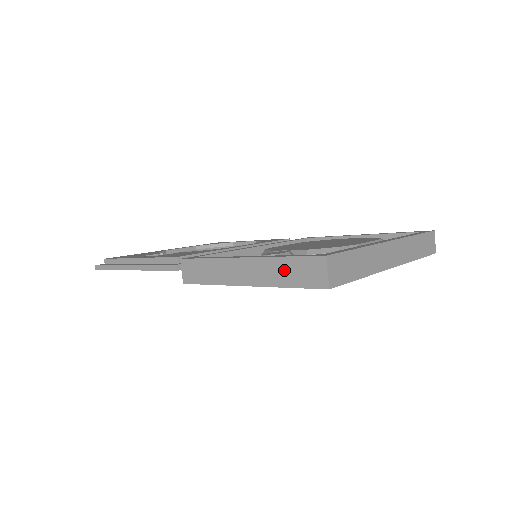
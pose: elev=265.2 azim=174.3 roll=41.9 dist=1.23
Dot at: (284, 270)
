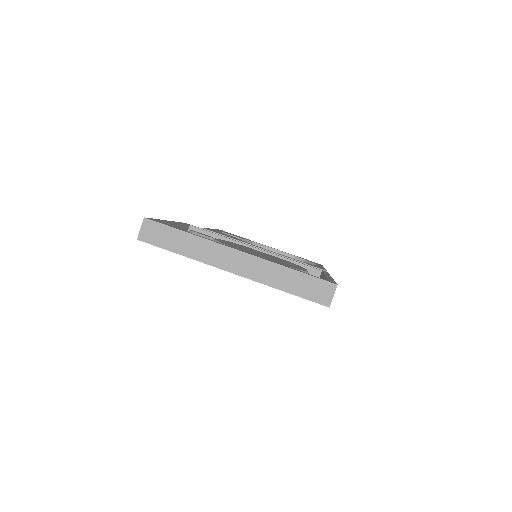
Dot at: occluded
